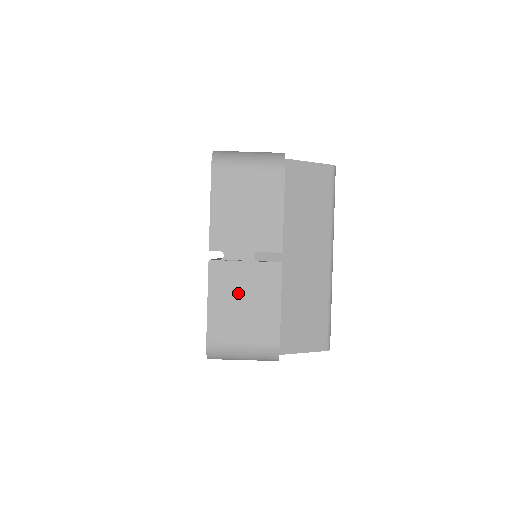
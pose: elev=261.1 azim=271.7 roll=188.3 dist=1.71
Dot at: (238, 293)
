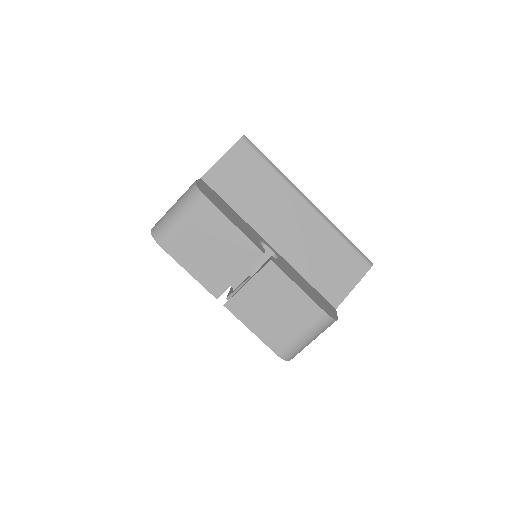
Dot at: (264, 307)
